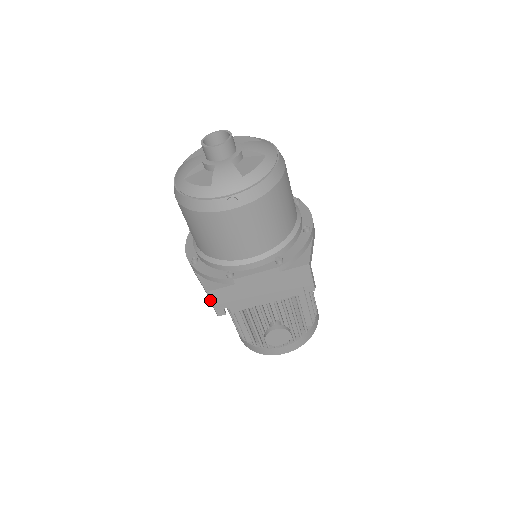
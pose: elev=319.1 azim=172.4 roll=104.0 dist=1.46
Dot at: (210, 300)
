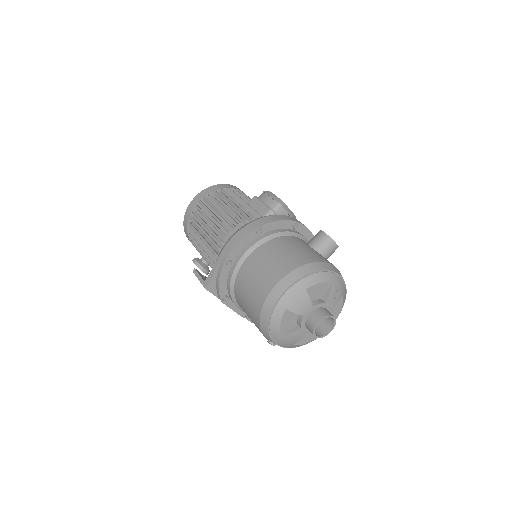
Dot at: (201, 283)
